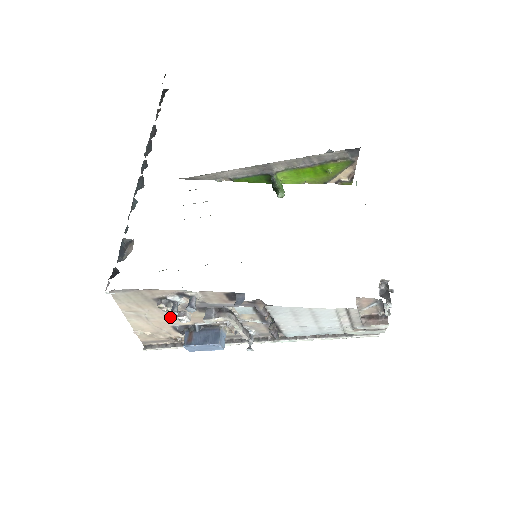
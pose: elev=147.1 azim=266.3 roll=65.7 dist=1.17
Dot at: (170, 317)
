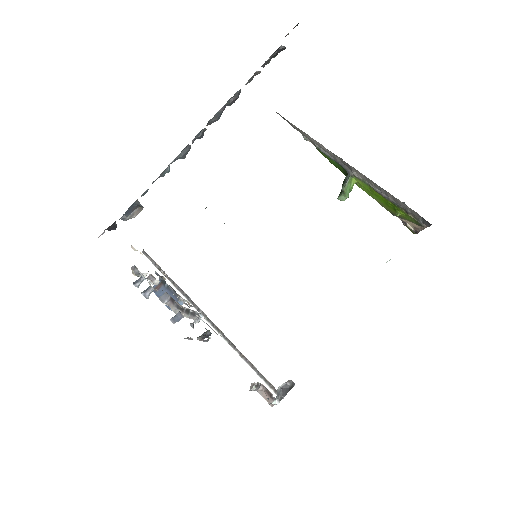
Dot at: occluded
